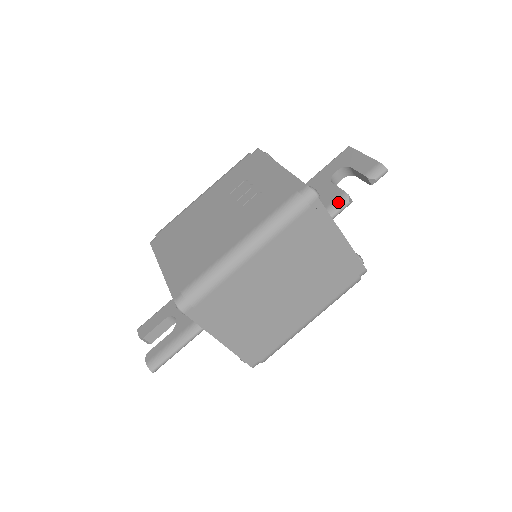
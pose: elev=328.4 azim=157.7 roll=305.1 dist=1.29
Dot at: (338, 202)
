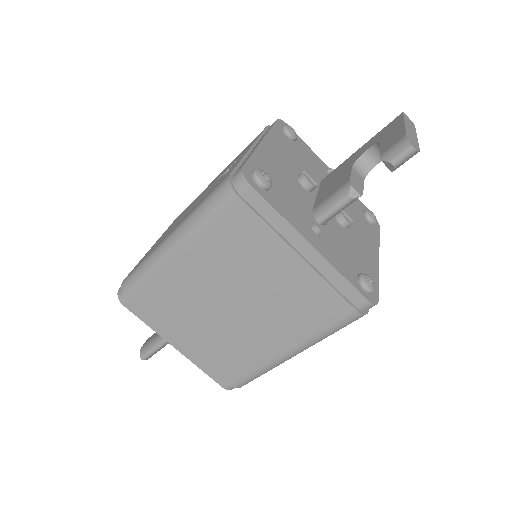
Dot at: (336, 195)
